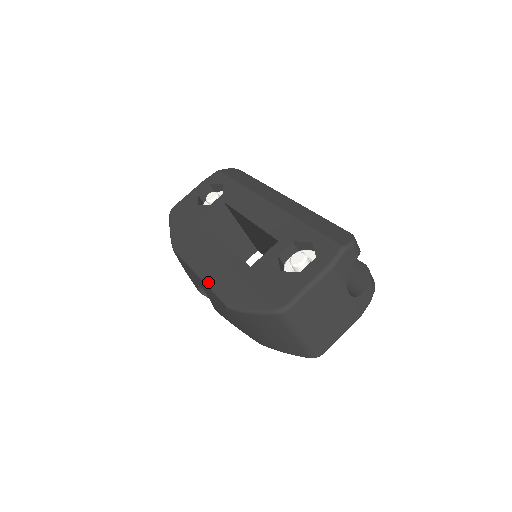
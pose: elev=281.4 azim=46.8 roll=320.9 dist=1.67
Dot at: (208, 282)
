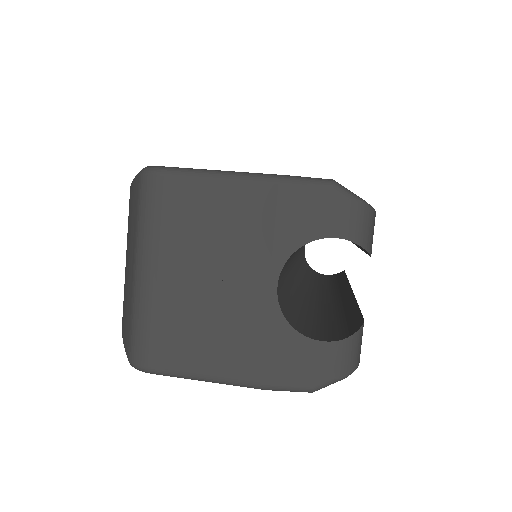
Dot at: occluded
